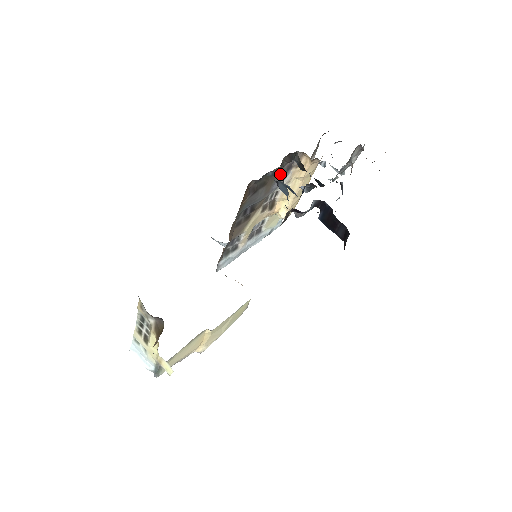
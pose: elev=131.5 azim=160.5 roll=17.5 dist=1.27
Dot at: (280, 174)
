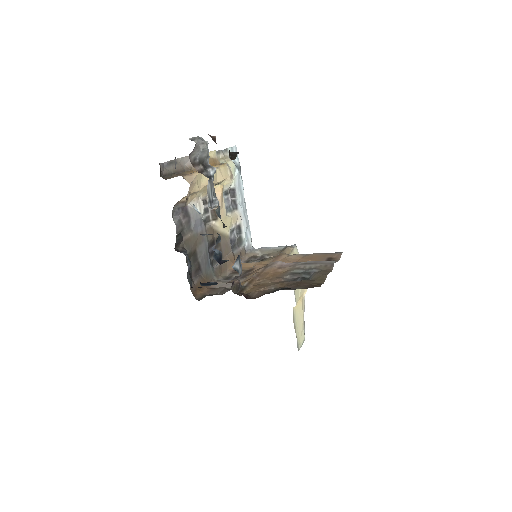
Dot at: (189, 227)
